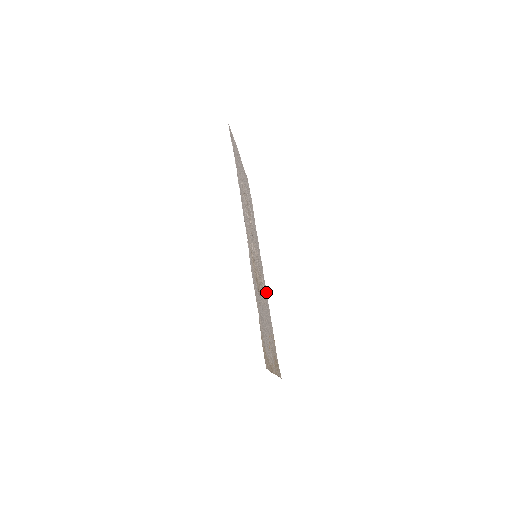
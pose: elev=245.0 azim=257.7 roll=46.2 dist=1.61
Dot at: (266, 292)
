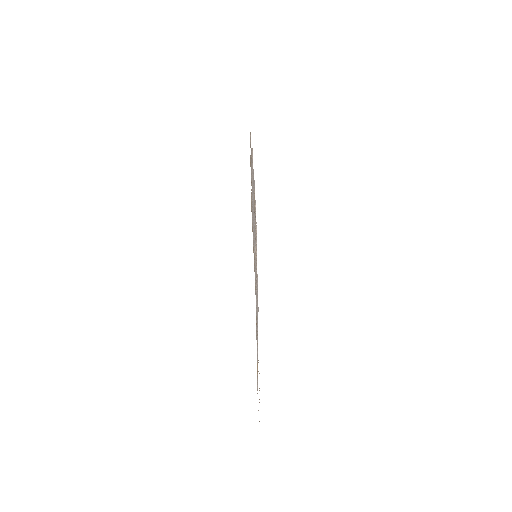
Dot at: occluded
